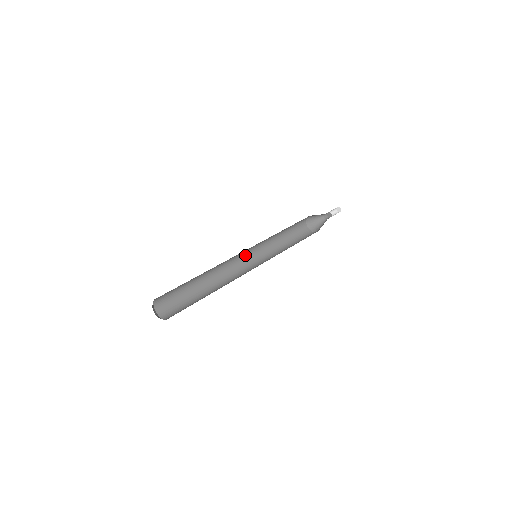
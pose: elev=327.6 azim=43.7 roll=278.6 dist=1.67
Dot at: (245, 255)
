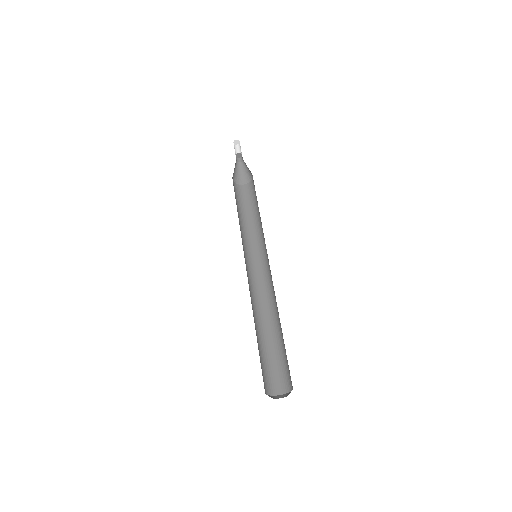
Dot at: (246, 266)
